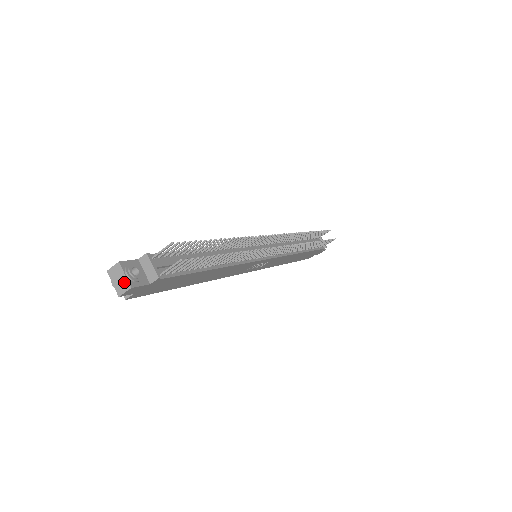
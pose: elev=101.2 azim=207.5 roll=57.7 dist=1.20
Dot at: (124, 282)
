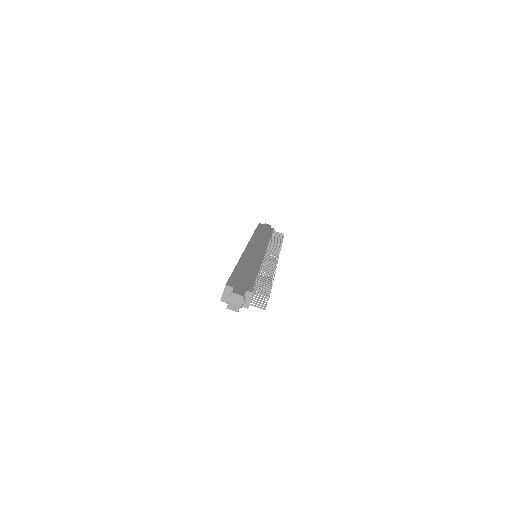
Dot at: (237, 307)
